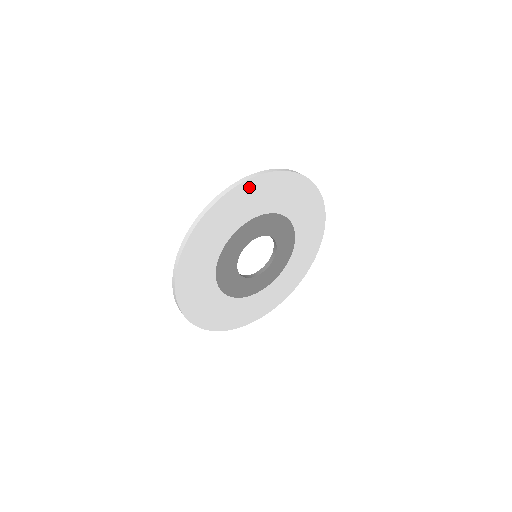
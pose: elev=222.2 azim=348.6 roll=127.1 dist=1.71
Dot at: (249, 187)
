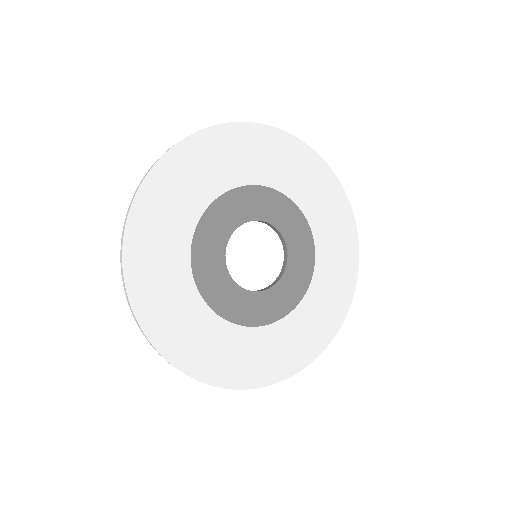
Dot at: (242, 134)
